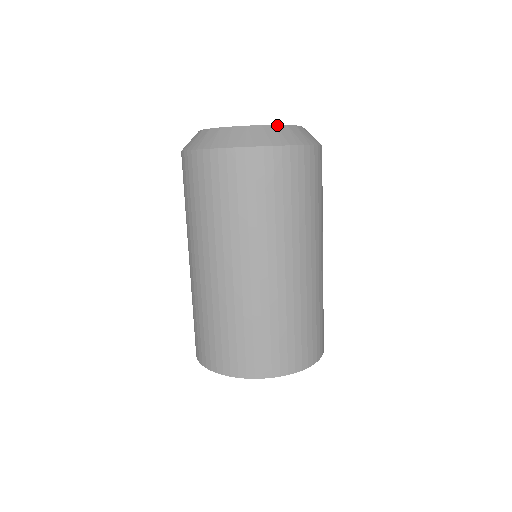
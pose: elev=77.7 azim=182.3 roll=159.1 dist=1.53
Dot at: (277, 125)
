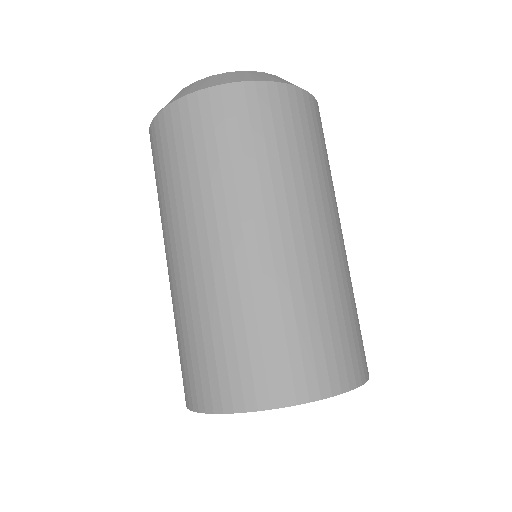
Dot at: (277, 76)
